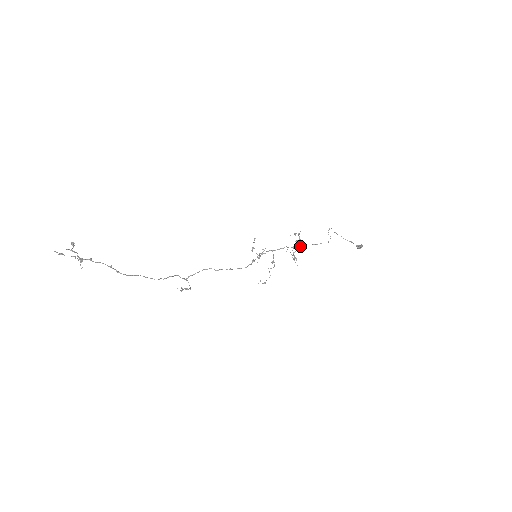
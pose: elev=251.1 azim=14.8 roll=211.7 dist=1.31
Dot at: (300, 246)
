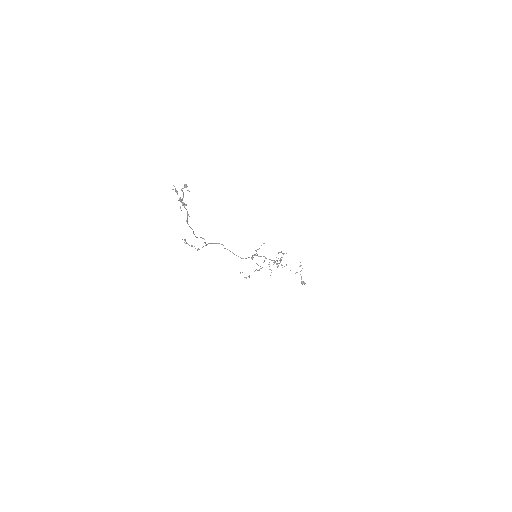
Dot at: occluded
